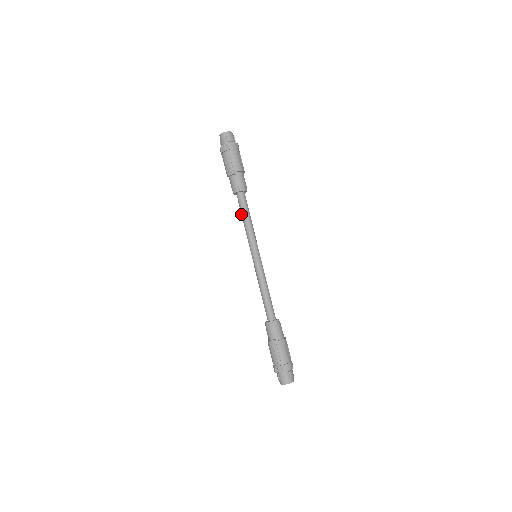
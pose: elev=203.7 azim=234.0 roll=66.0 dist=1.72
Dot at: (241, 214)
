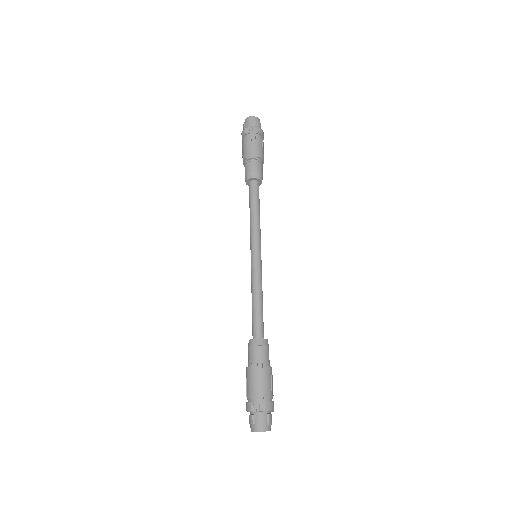
Dot at: (250, 204)
